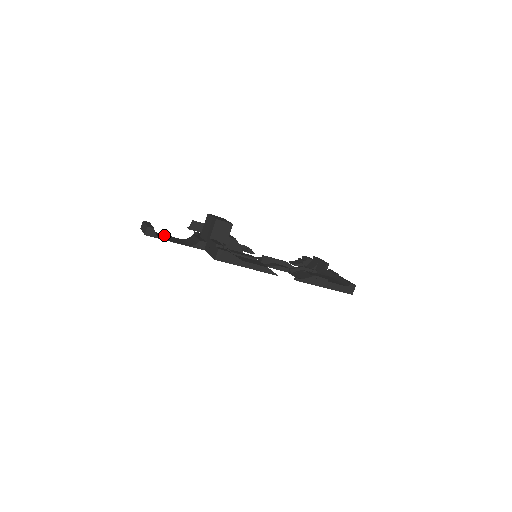
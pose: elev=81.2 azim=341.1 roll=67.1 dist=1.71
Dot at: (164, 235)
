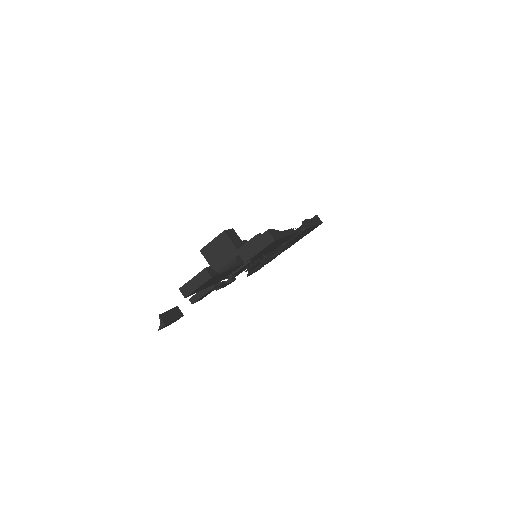
Dot at: (204, 287)
